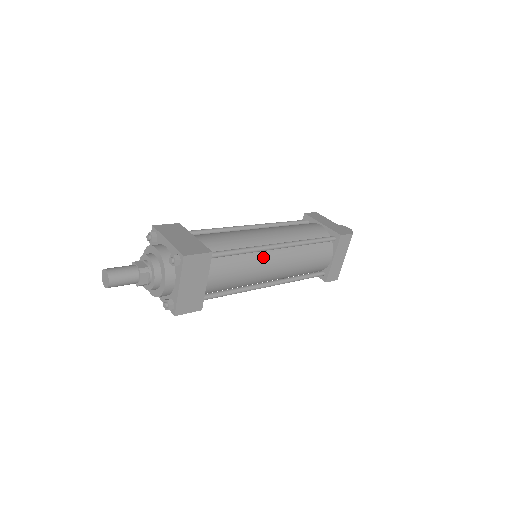
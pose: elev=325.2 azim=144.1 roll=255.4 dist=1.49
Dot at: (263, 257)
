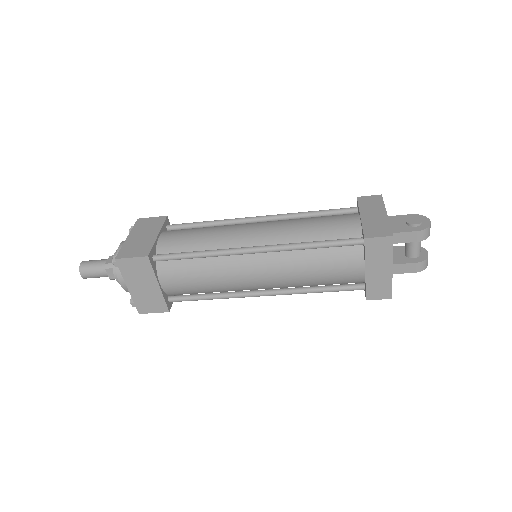
Dot at: (234, 262)
